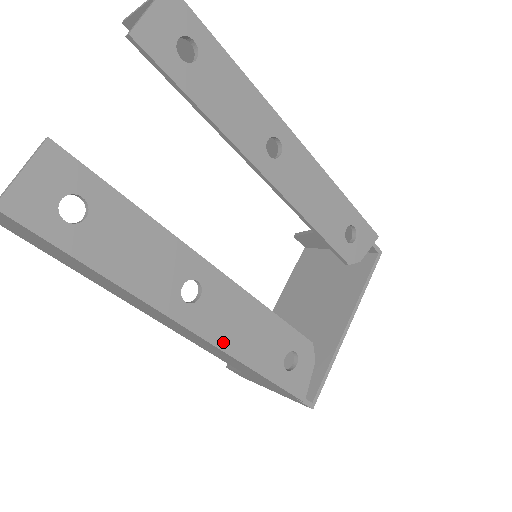
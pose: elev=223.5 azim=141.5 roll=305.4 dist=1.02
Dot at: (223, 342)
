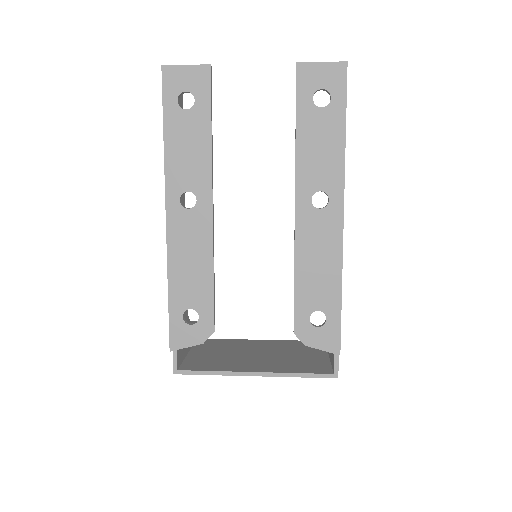
Dot at: (172, 245)
